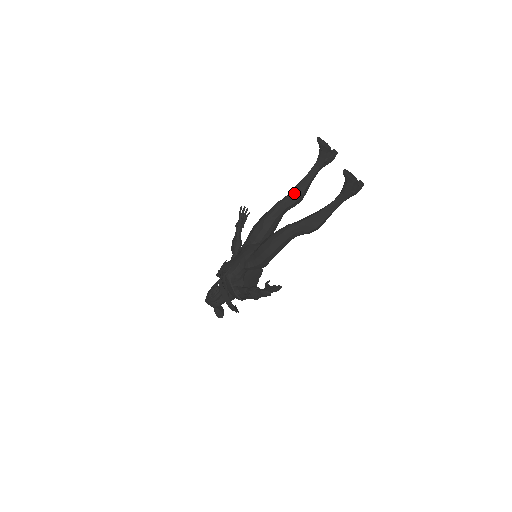
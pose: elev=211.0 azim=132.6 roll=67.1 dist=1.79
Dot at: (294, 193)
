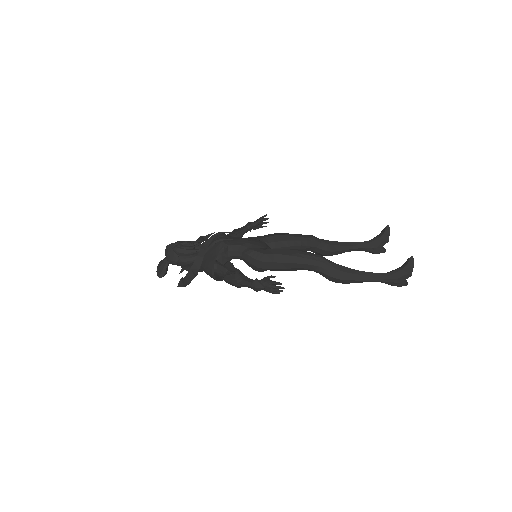
Dot at: (332, 244)
